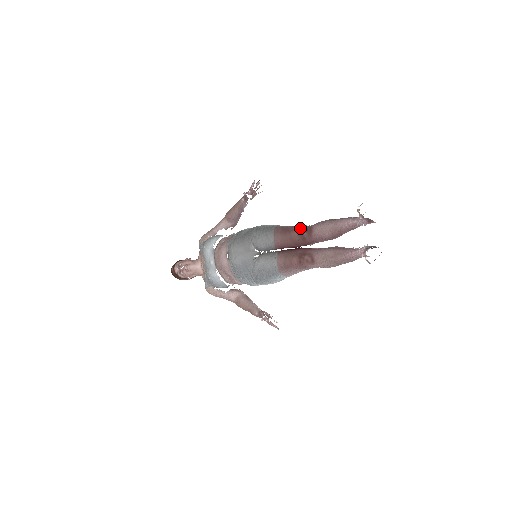
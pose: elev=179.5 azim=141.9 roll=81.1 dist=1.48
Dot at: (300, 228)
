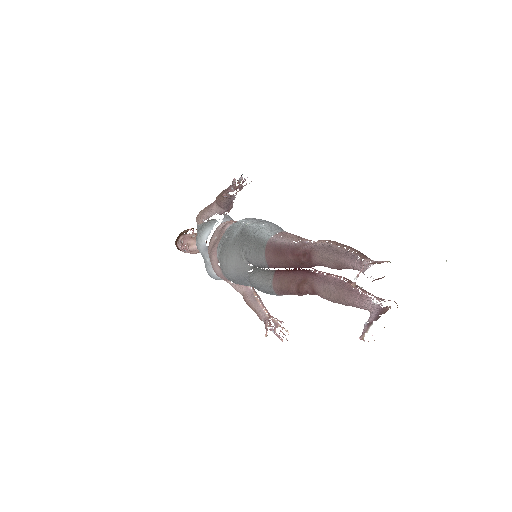
Dot at: (296, 251)
